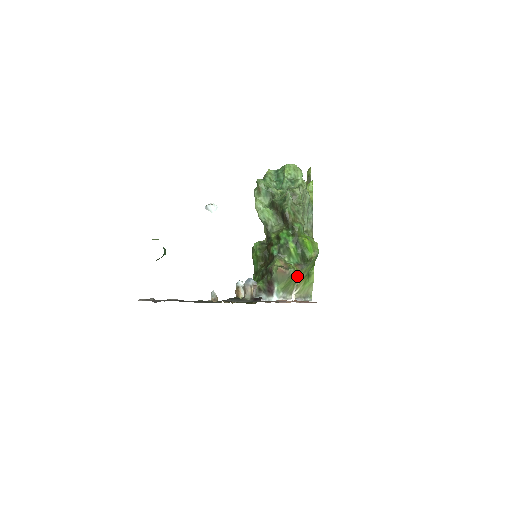
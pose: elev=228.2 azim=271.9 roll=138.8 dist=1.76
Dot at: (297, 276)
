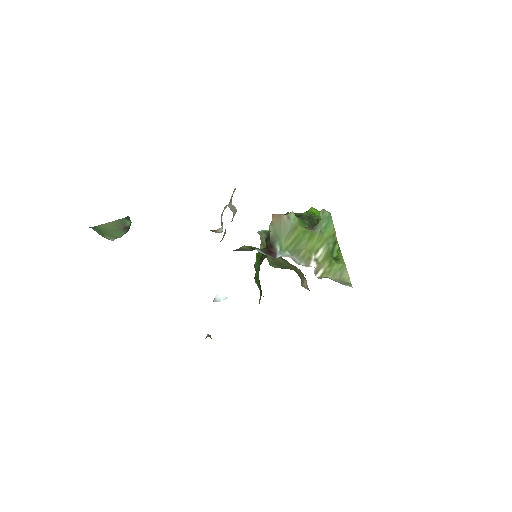
Dot at: (308, 238)
